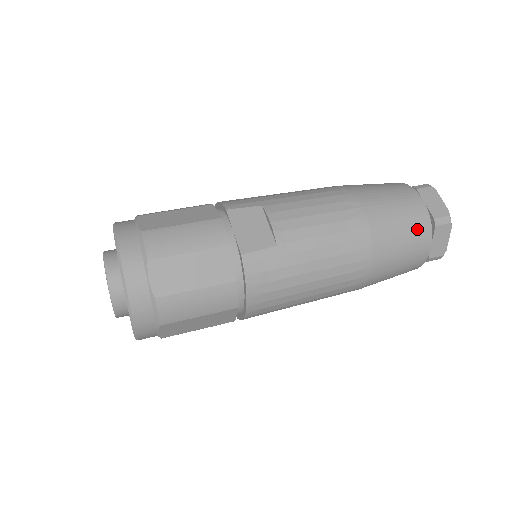
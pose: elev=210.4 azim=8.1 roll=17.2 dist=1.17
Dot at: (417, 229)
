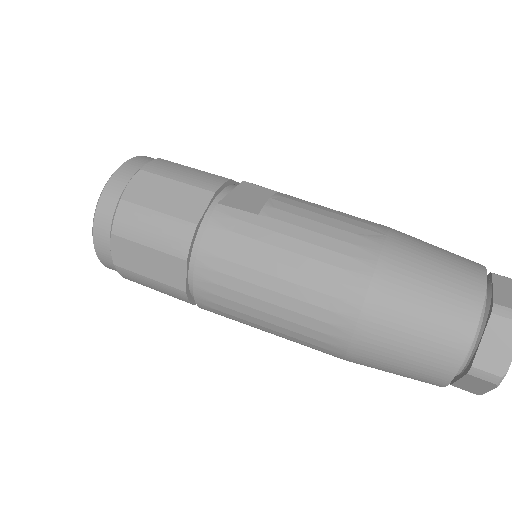
Dot at: (455, 296)
